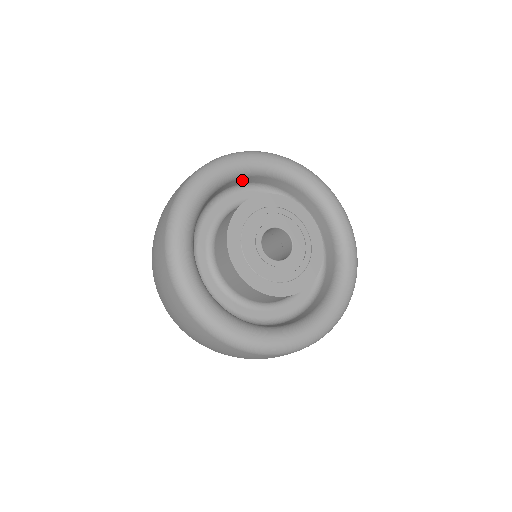
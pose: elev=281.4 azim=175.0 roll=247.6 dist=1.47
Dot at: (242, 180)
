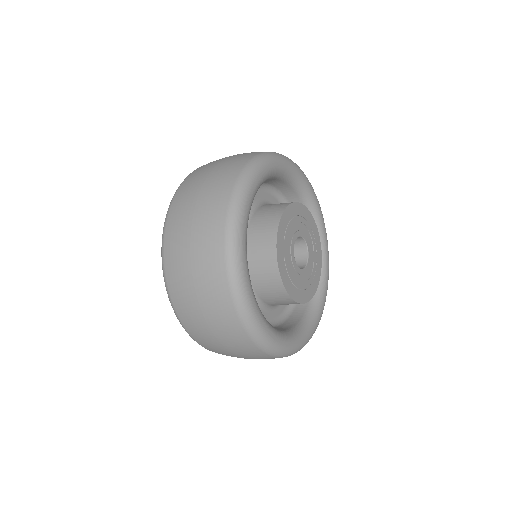
Dot at: occluded
